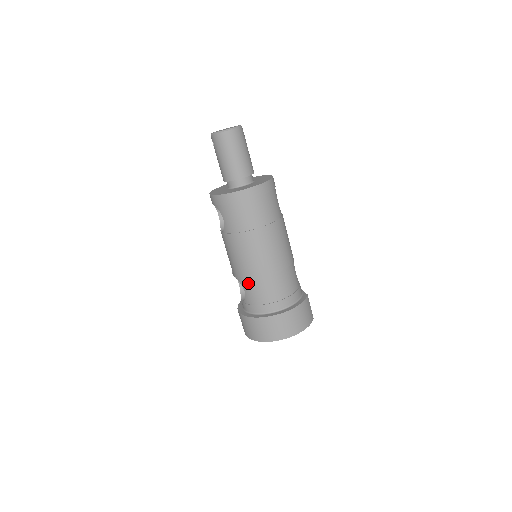
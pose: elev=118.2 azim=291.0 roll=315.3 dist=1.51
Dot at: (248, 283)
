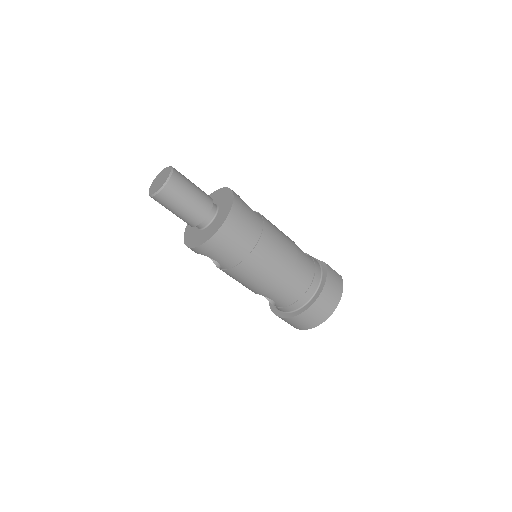
Dot at: (272, 294)
